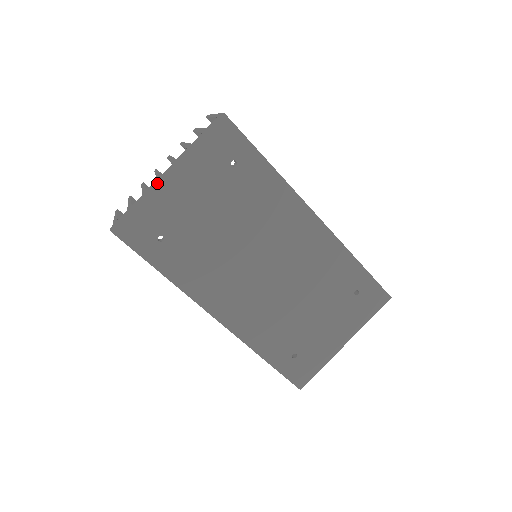
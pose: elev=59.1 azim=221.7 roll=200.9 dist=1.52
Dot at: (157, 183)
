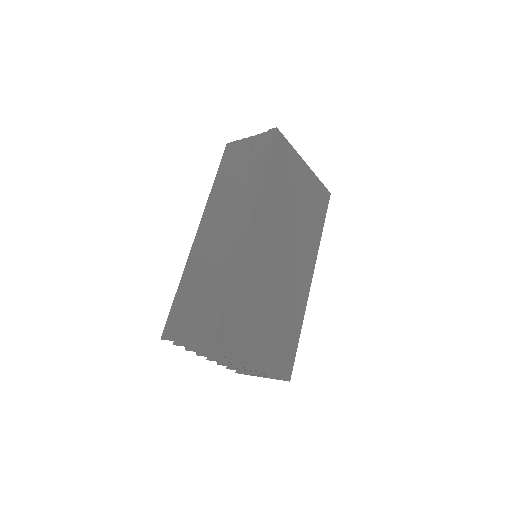
Dot at: (301, 157)
